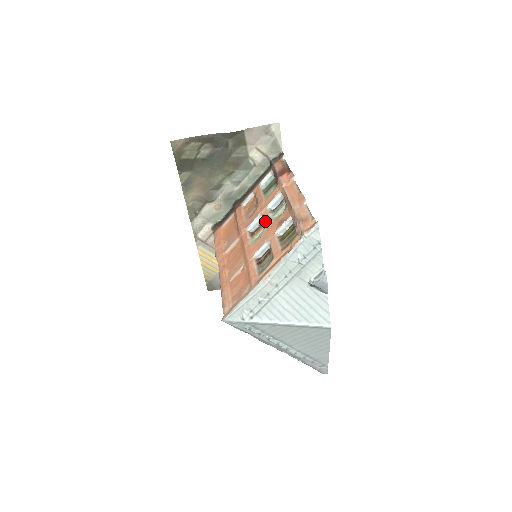
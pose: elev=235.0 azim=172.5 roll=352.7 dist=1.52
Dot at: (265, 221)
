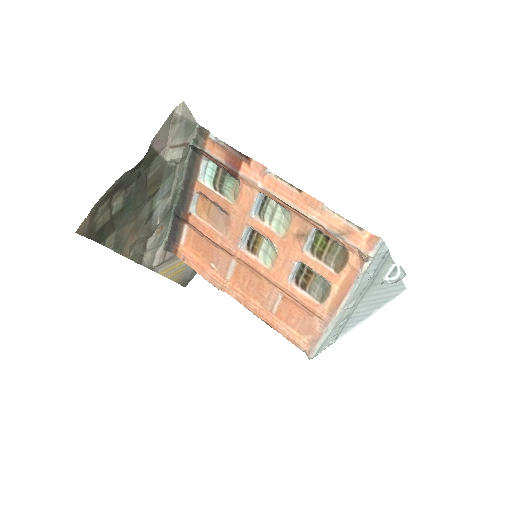
Dot at: (266, 235)
